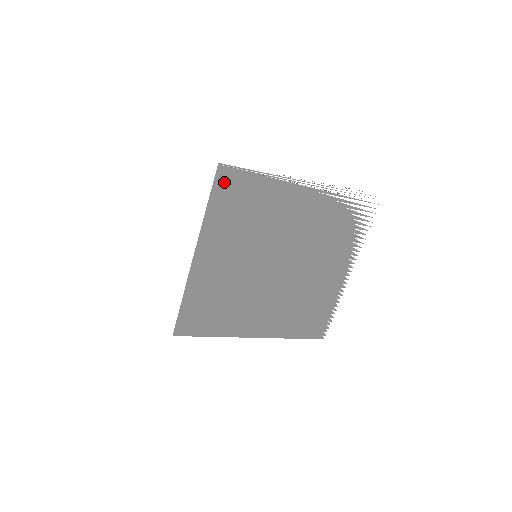
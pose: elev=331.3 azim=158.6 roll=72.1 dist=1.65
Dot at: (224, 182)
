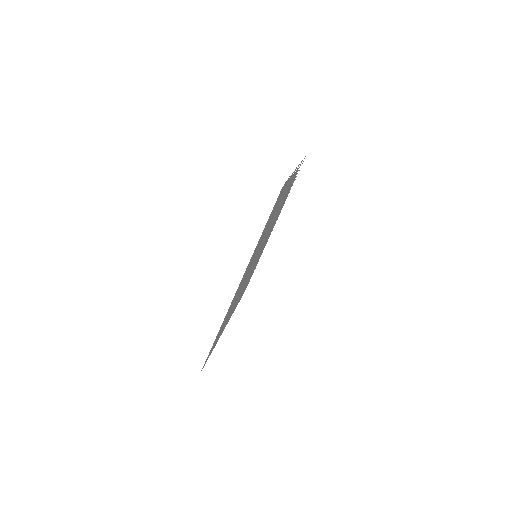
Dot at: (275, 204)
